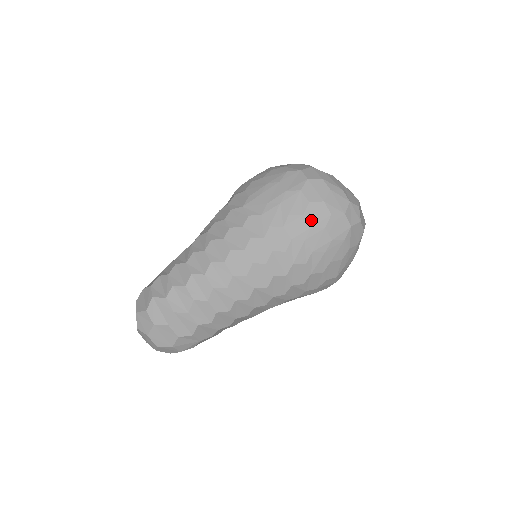
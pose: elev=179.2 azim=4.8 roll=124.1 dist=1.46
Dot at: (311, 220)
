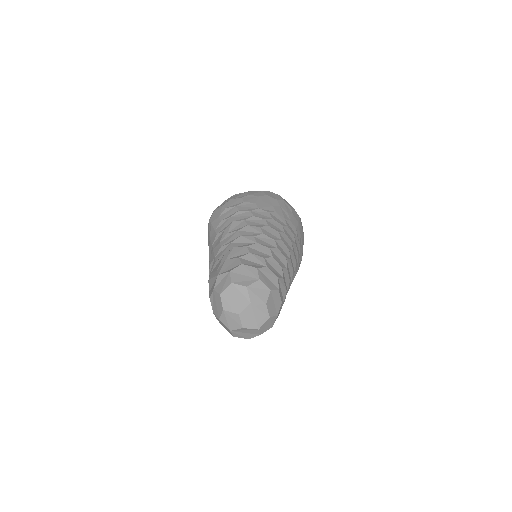
Dot at: (296, 218)
